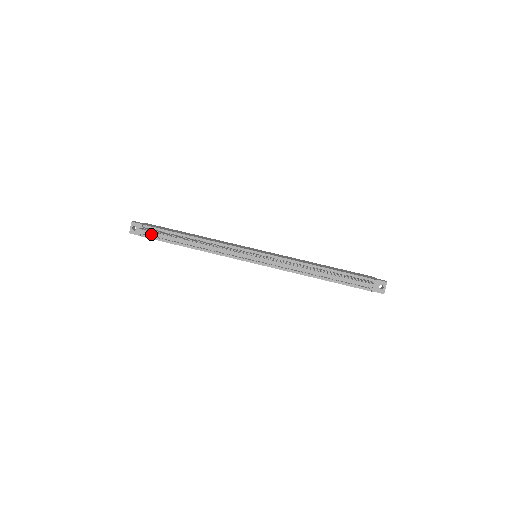
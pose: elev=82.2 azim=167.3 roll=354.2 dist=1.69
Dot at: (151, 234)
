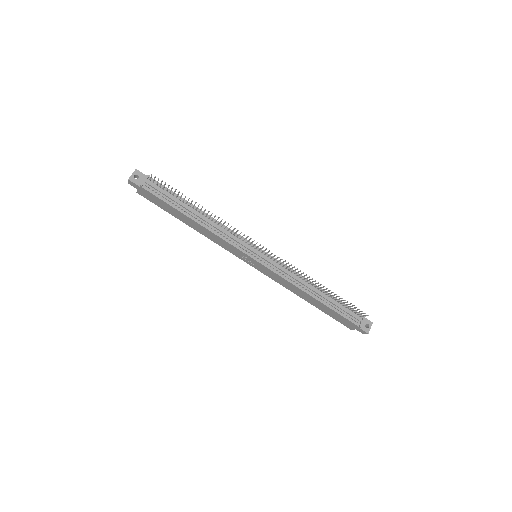
Dot at: (155, 189)
